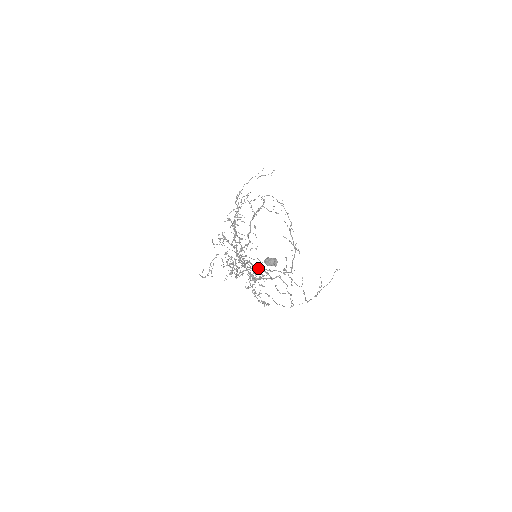
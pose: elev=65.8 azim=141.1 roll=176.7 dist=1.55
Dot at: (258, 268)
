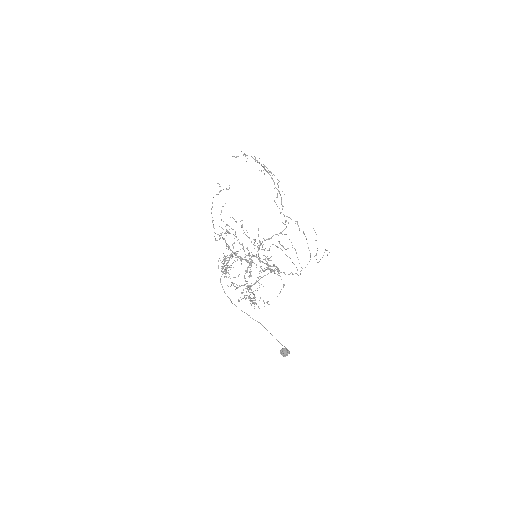
Dot at: occluded
